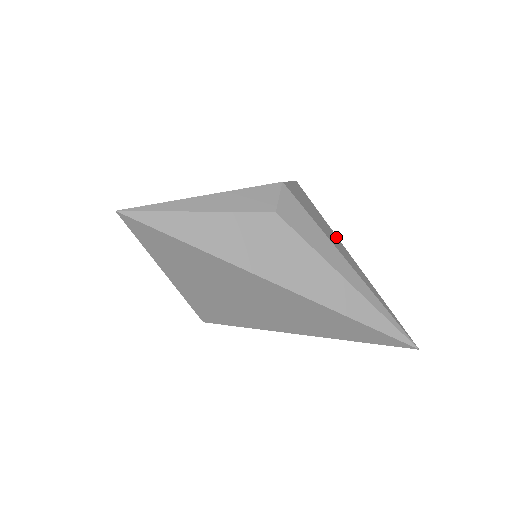
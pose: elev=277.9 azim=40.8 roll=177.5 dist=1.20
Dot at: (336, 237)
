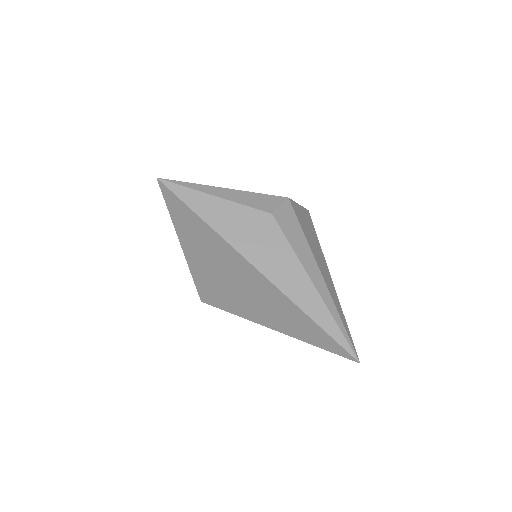
Dot at: (323, 257)
